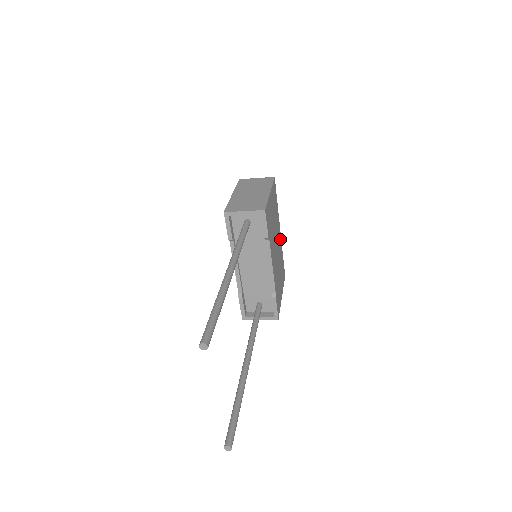
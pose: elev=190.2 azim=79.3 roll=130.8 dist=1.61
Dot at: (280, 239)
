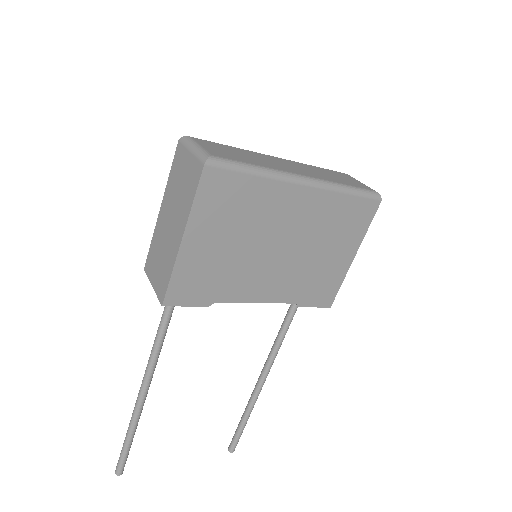
Dot at: (312, 198)
